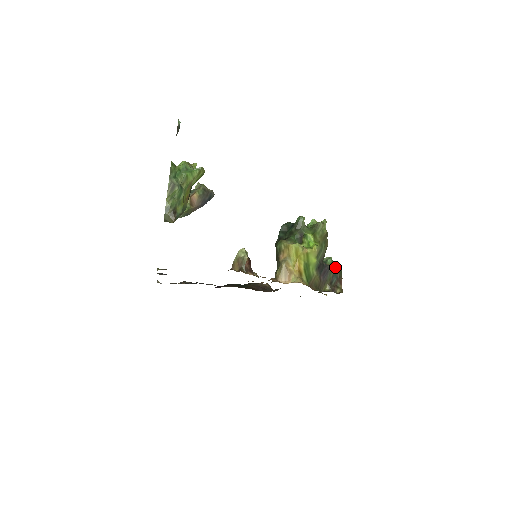
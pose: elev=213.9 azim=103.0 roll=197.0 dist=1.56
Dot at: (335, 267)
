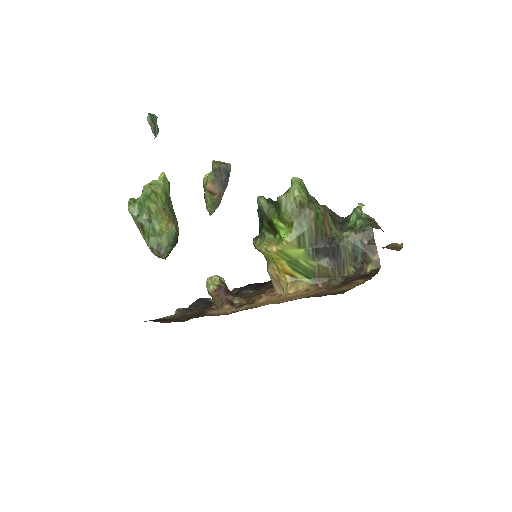
Dot at: (355, 231)
